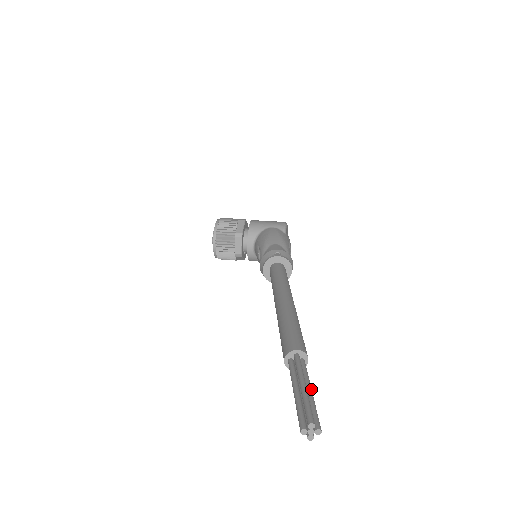
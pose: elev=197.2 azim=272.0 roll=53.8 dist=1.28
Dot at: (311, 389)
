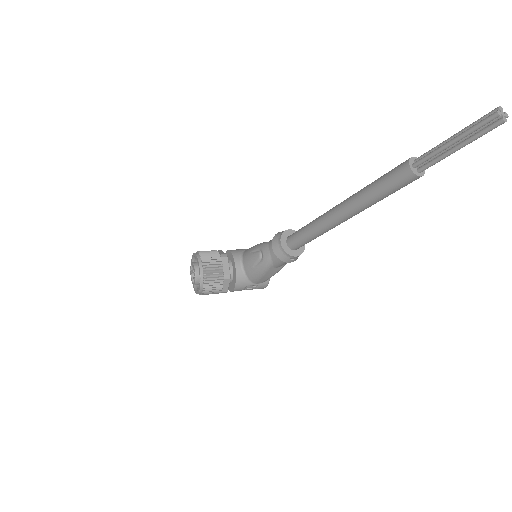
Dot at: (459, 143)
